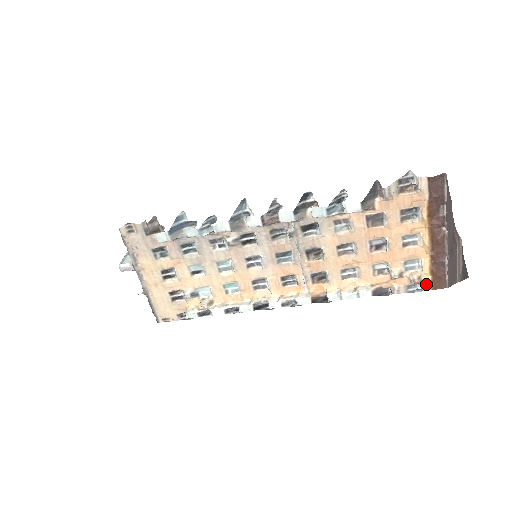
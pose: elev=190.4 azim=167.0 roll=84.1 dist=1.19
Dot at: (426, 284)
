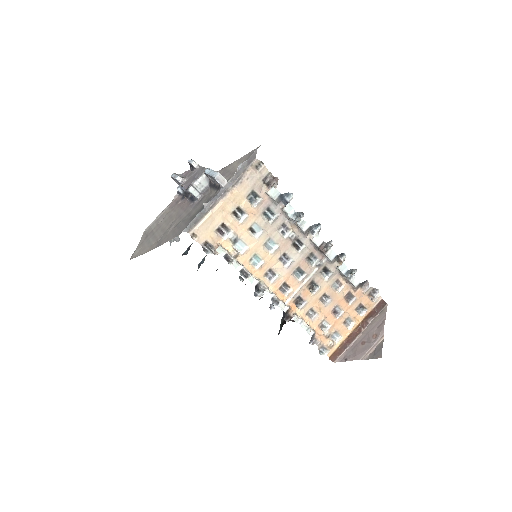
Dot at: (331, 352)
